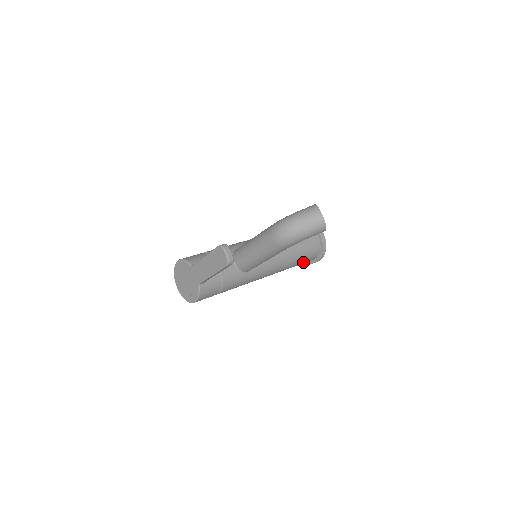
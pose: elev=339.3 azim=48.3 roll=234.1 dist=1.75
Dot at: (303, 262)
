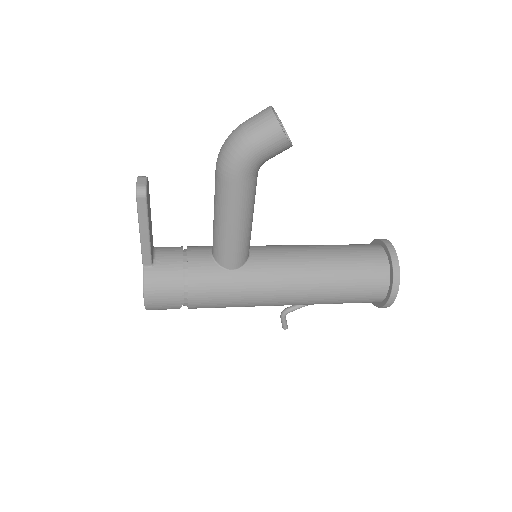
Dot at: (359, 290)
